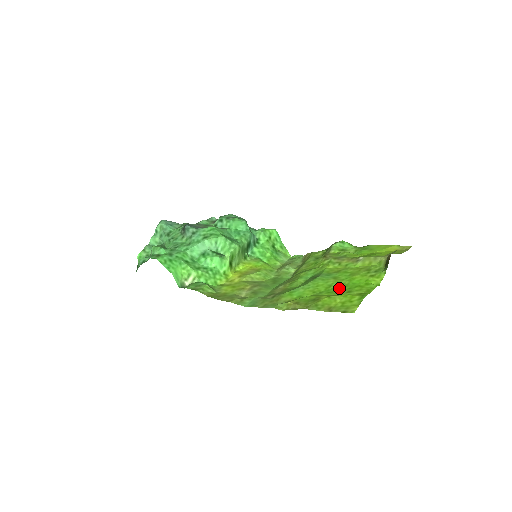
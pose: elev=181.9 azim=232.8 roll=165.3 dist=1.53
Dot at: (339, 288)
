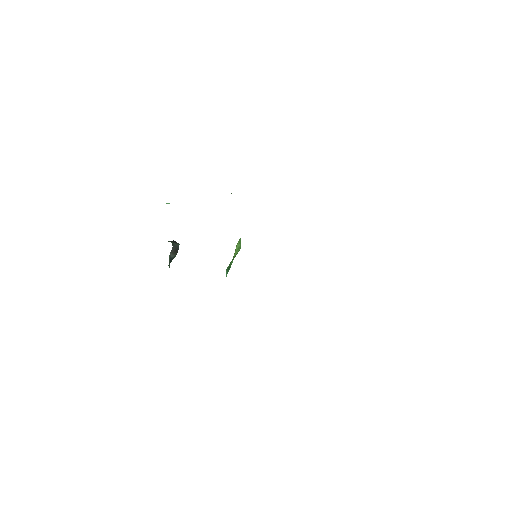
Dot at: occluded
